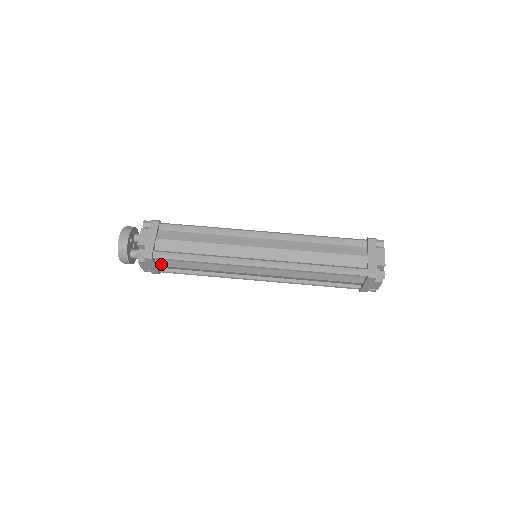
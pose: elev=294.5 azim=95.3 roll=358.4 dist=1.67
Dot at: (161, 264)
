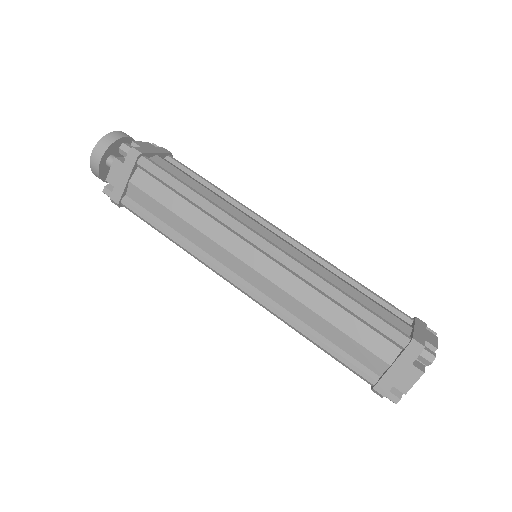
Dot at: (137, 182)
